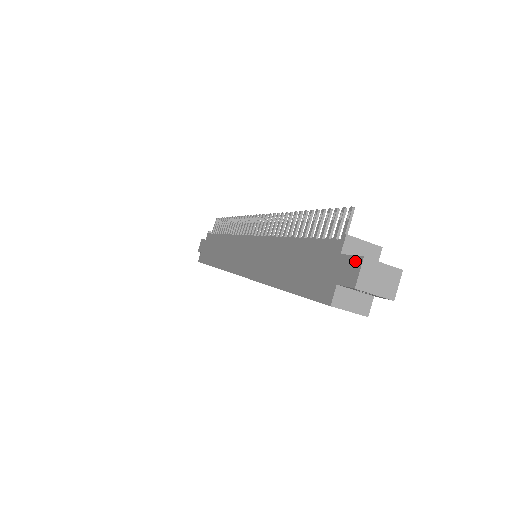
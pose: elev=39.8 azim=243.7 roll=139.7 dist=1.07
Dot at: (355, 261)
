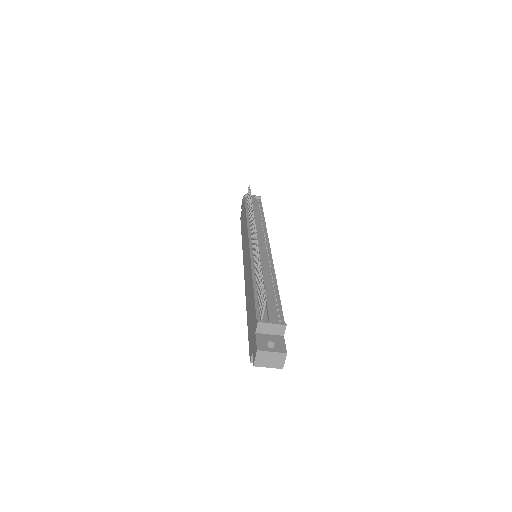
Dot at: (256, 348)
